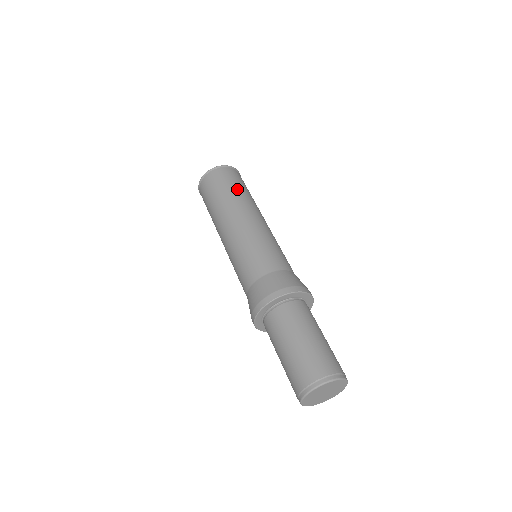
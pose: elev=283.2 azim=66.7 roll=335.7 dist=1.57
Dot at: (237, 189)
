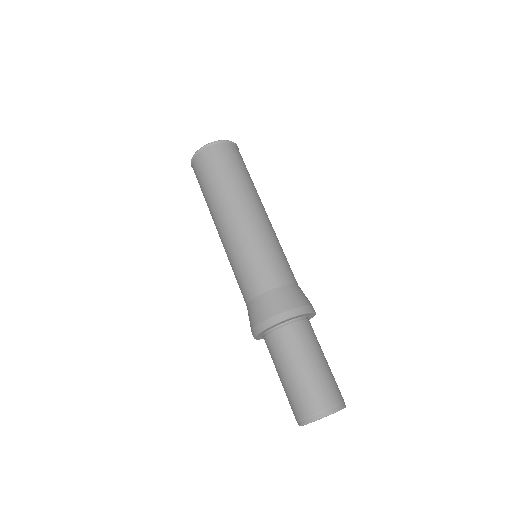
Dot at: (240, 175)
